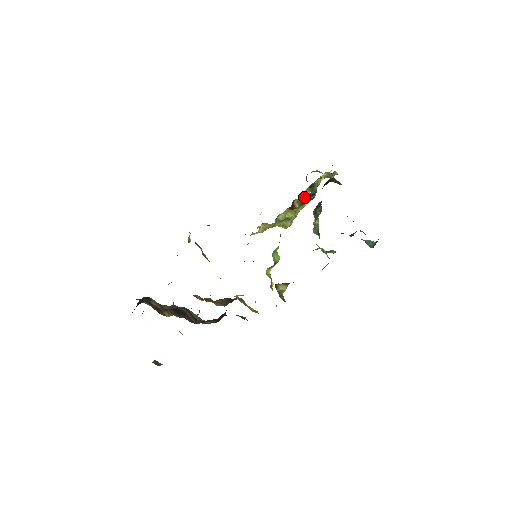
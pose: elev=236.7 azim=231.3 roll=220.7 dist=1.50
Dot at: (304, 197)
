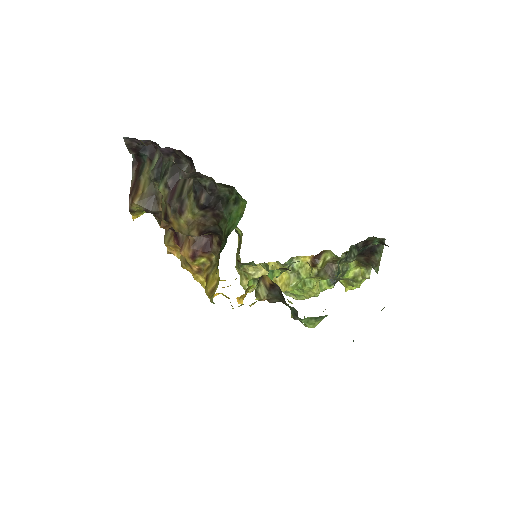
Dot at: (331, 263)
